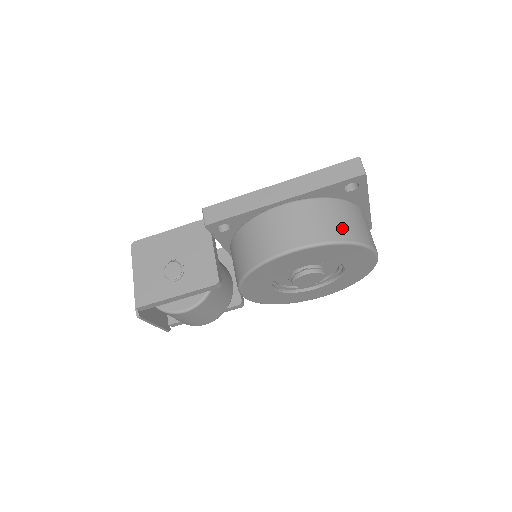
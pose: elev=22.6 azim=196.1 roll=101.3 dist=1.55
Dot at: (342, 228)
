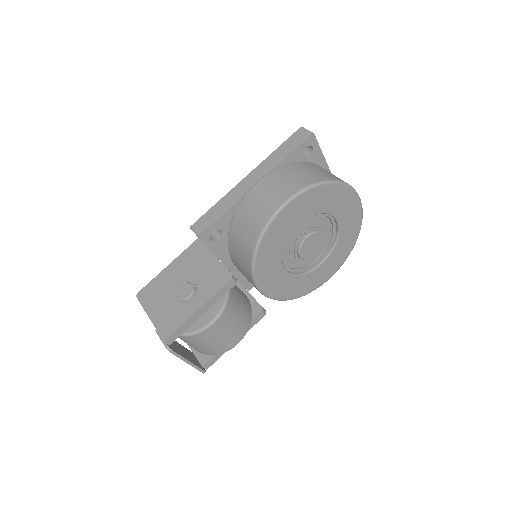
Dot at: (317, 175)
